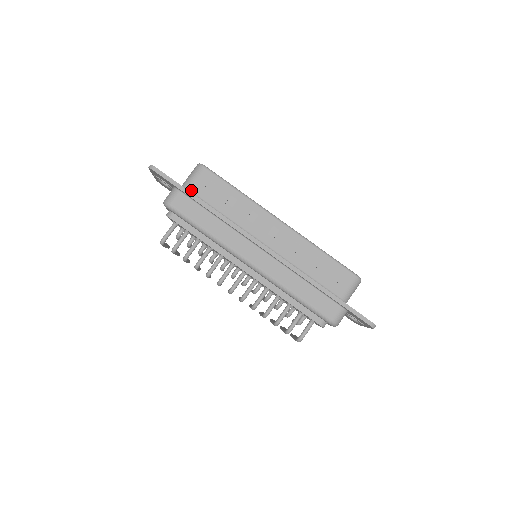
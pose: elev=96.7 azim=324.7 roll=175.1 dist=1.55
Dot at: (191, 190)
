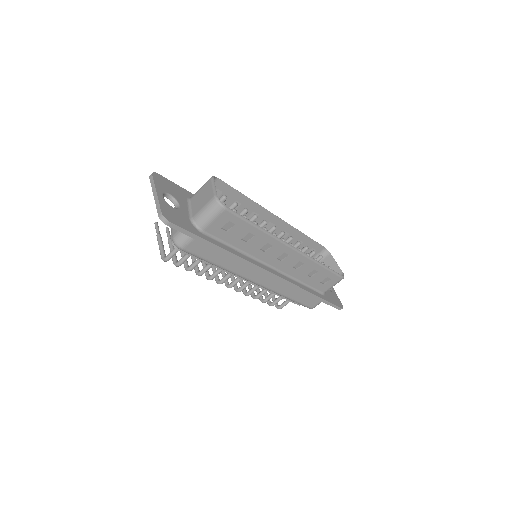
Dot at: (206, 231)
